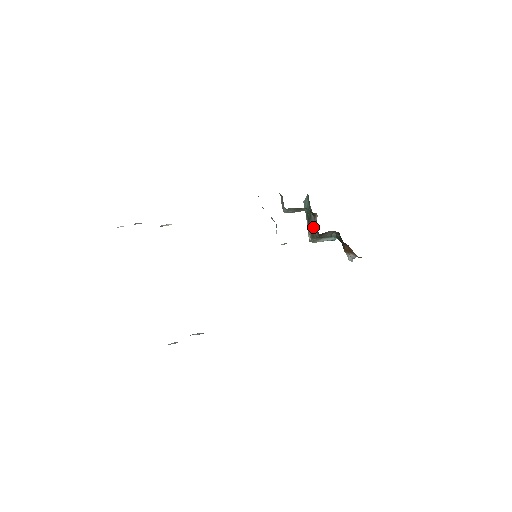
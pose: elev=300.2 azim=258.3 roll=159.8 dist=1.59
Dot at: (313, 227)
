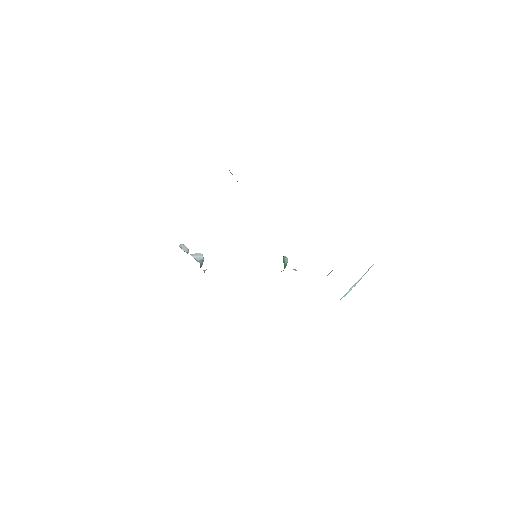
Dot at: occluded
